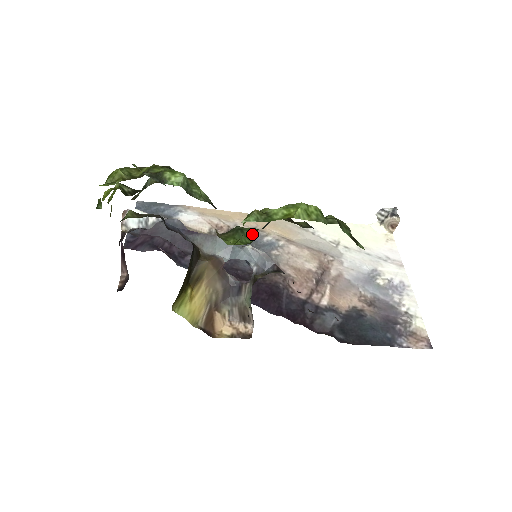
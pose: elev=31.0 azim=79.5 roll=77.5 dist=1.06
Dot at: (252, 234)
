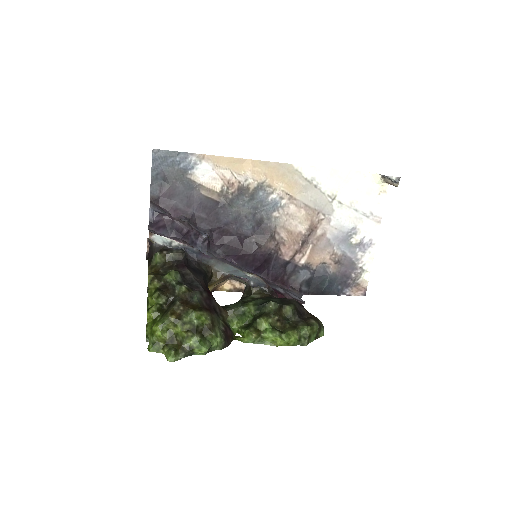
Dot at: (251, 314)
